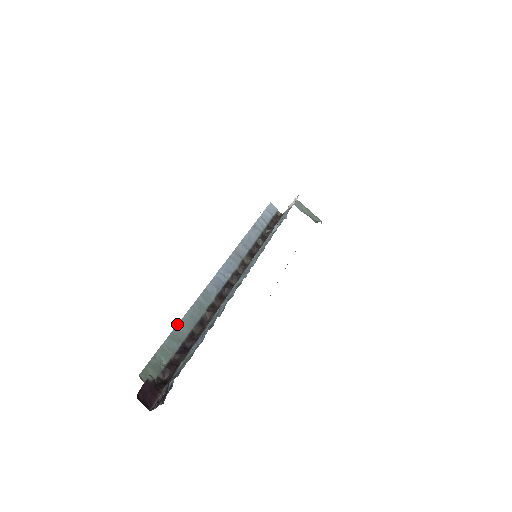
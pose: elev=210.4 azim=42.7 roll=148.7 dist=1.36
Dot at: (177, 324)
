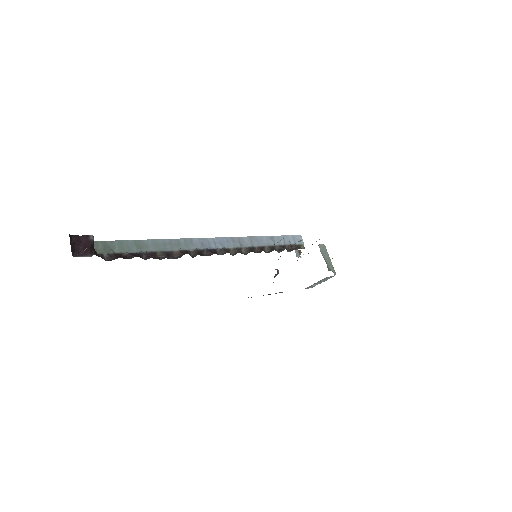
Dot at: (148, 239)
